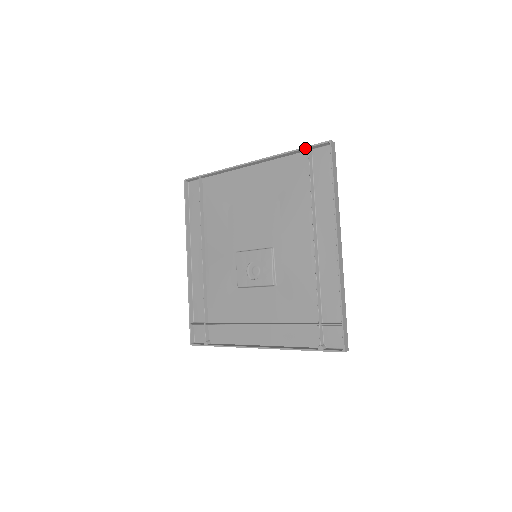
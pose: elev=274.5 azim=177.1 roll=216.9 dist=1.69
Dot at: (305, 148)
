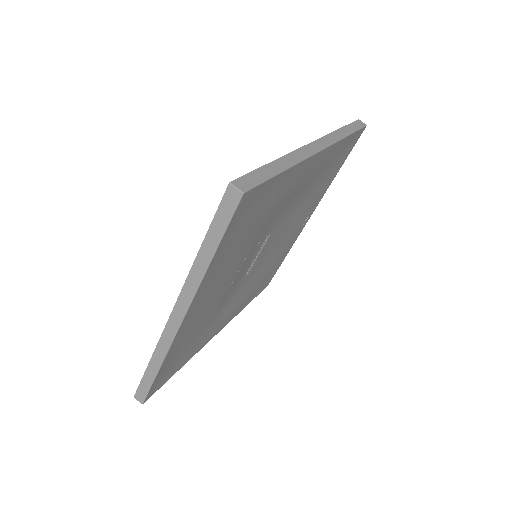
Dot at: occluded
